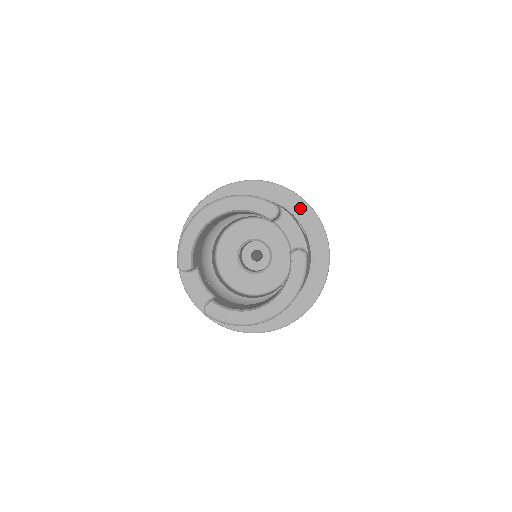
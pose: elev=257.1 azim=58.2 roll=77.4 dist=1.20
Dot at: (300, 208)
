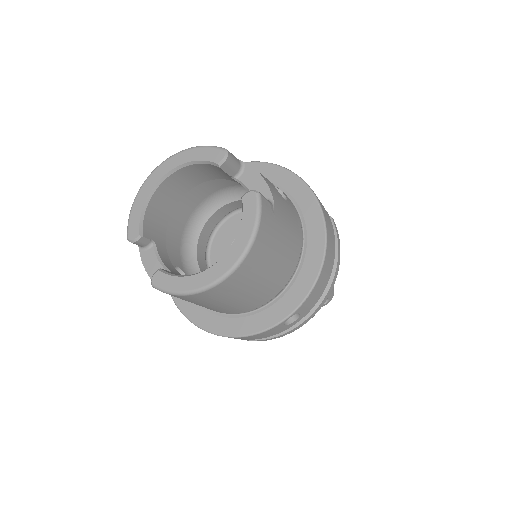
Dot at: (287, 181)
